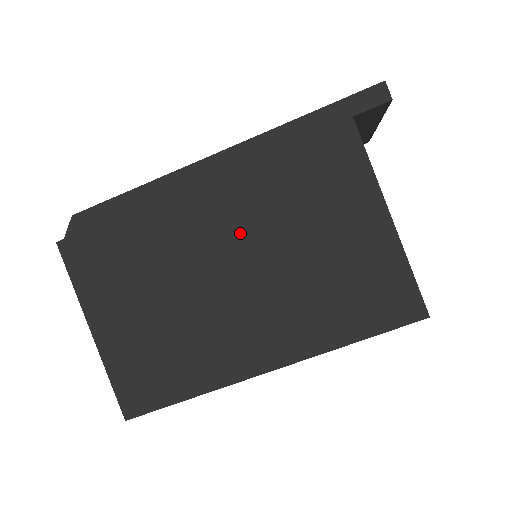
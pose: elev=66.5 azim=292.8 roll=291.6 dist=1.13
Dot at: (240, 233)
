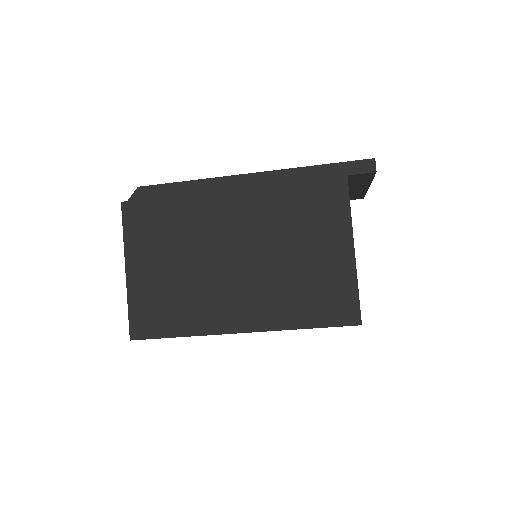
Dot at: (250, 231)
